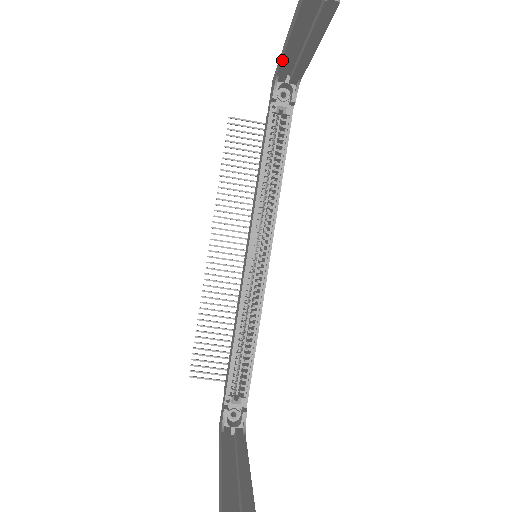
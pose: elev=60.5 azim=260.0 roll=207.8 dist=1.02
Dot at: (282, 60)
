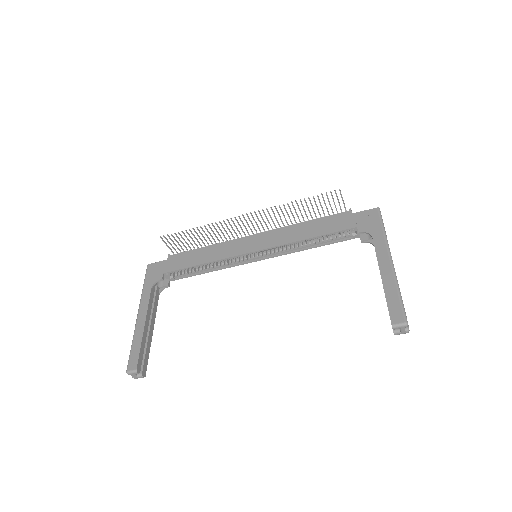
Dot at: (377, 258)
